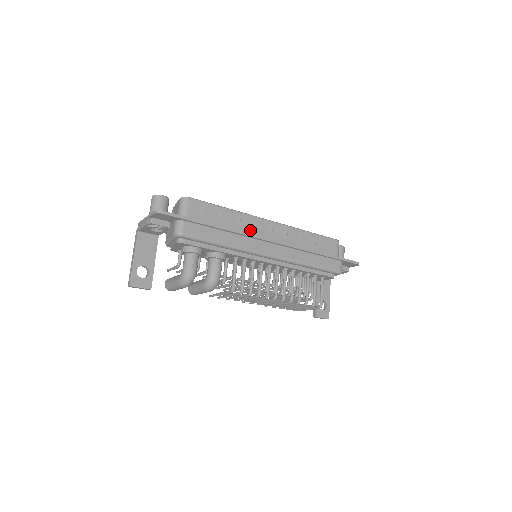
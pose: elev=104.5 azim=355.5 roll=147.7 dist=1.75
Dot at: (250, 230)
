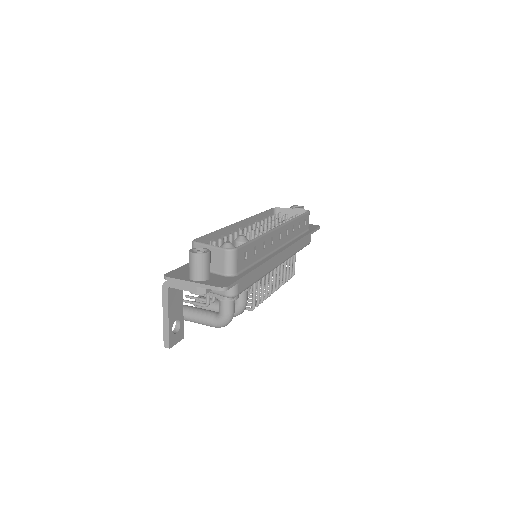
Dot at: (270, 248)
